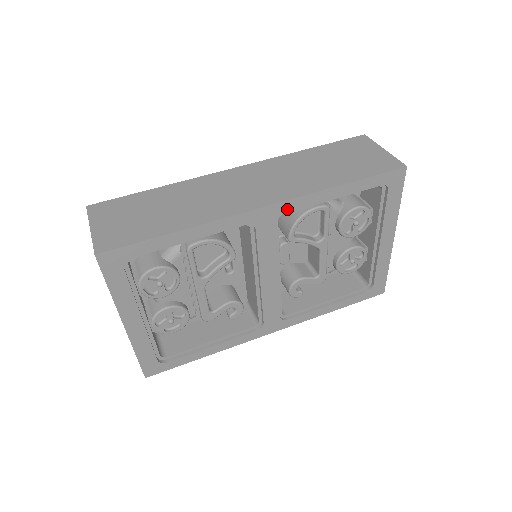
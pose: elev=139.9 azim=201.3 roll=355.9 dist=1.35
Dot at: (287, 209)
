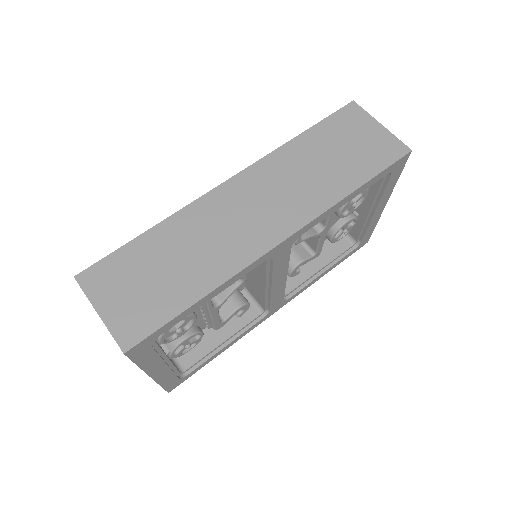
Dot at: (303, 232)
